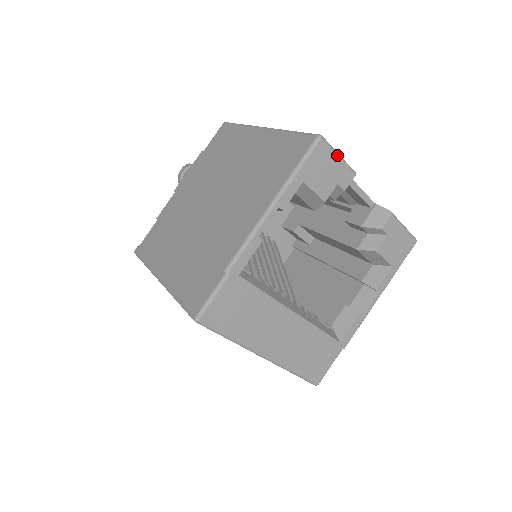
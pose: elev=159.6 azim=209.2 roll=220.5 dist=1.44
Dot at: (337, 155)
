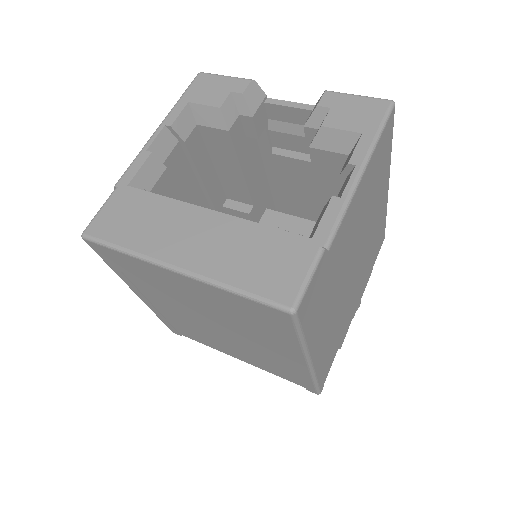
Dot at: (222, 76)
